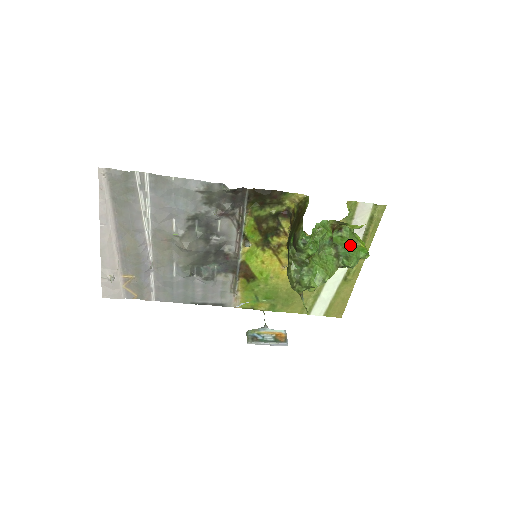
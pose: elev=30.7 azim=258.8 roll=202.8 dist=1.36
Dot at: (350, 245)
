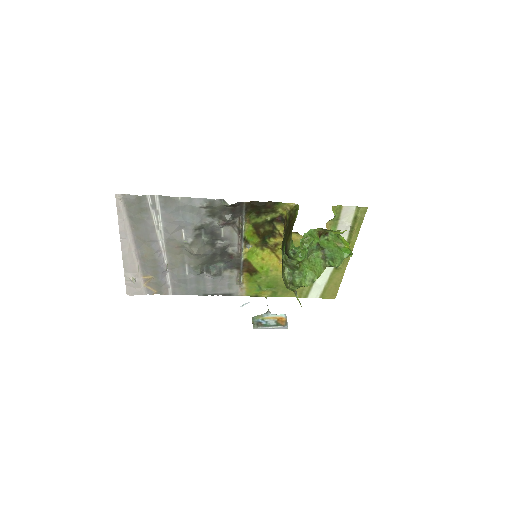
Dot at: (335, 248)
